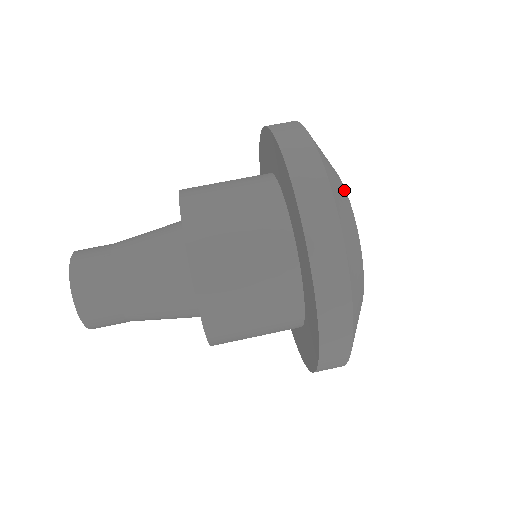
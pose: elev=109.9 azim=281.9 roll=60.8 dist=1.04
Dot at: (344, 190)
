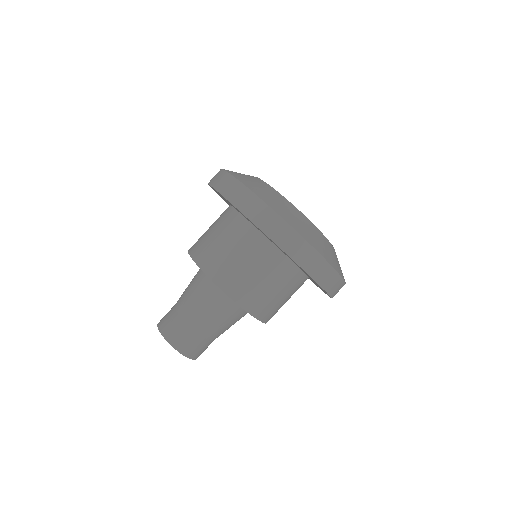
Dot at: (296, 210)
